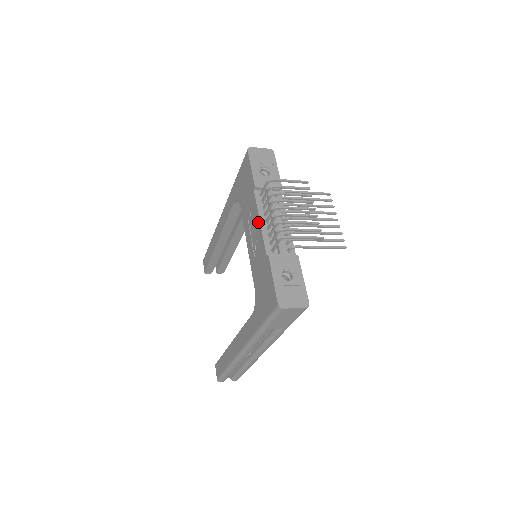
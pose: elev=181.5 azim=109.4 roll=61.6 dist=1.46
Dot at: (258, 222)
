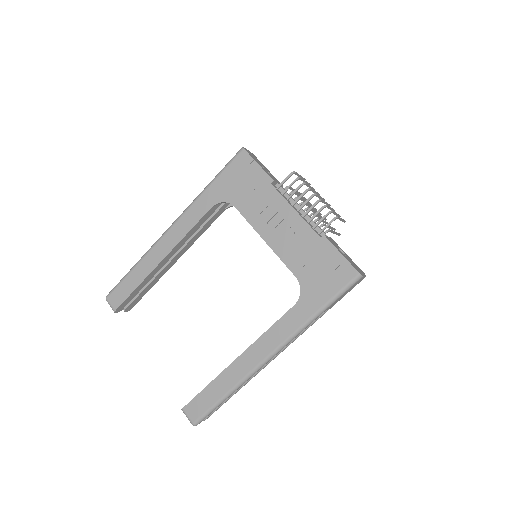
Dot at: (291, 211)
